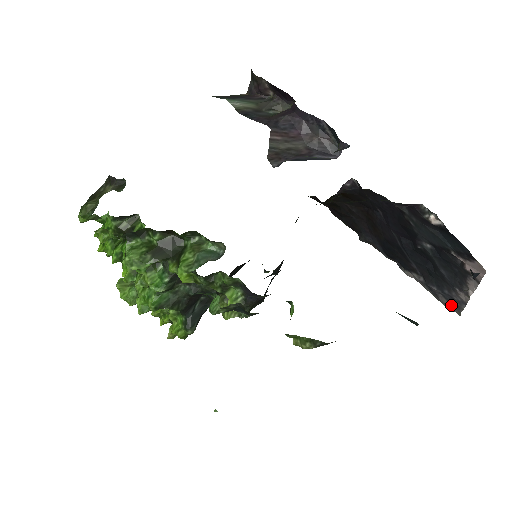
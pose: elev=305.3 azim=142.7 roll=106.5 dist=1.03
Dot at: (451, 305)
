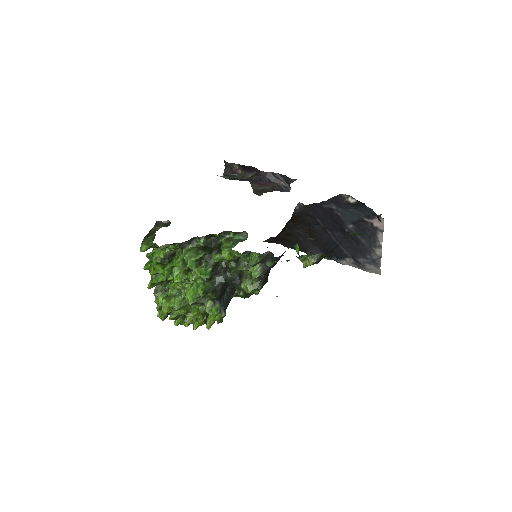
Dot at: (373, 267)
